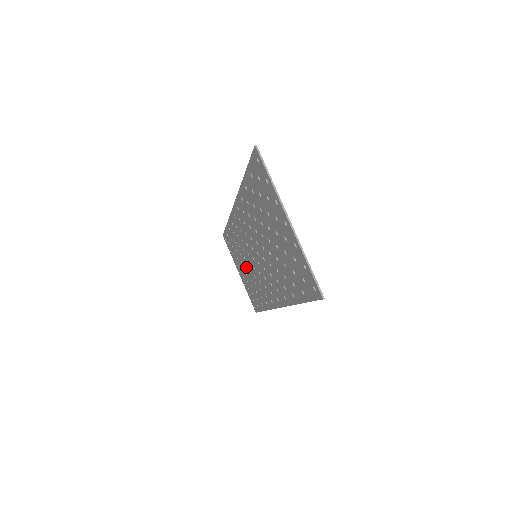
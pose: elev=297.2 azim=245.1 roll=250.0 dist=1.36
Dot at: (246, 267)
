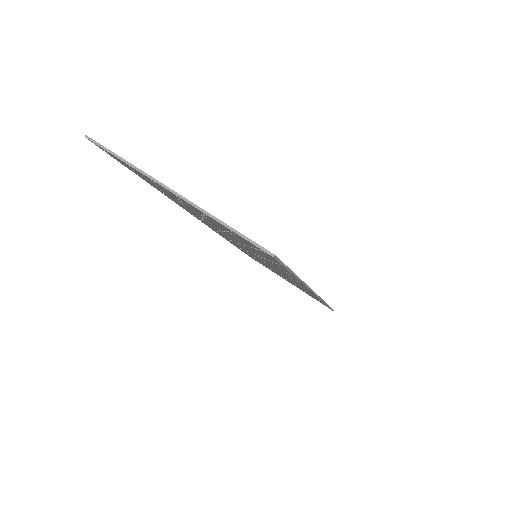
Dot at: occluded
